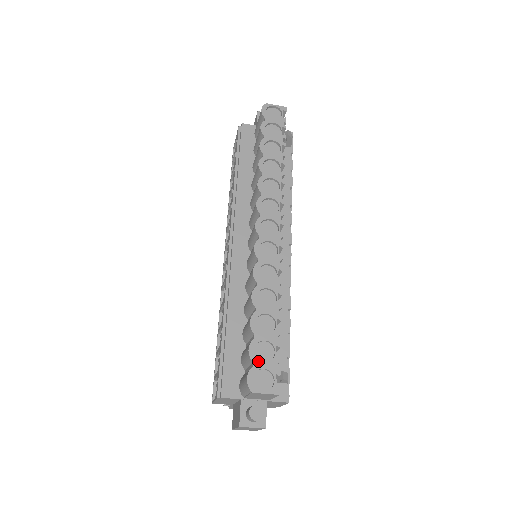
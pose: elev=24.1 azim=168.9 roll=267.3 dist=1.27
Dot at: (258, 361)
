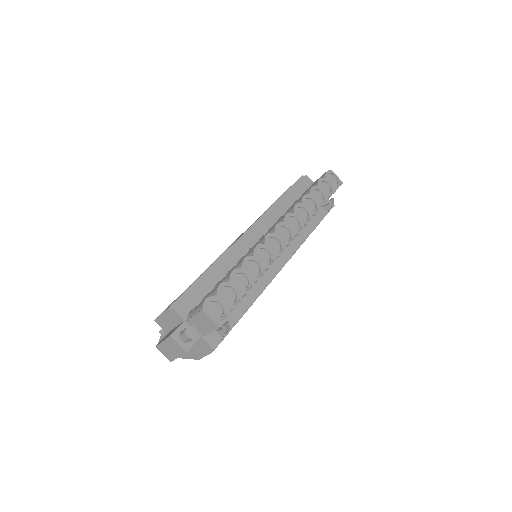
Dot at: (221, 296)
